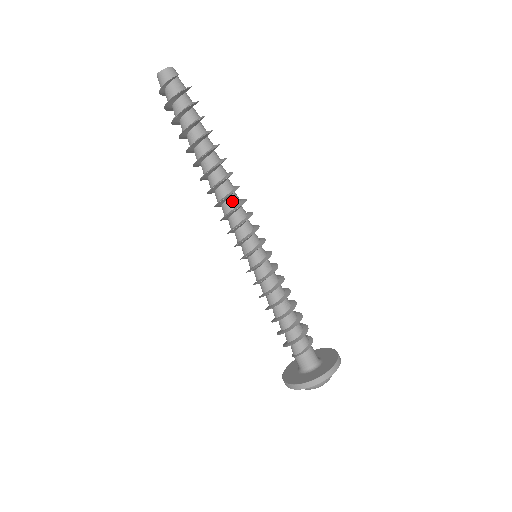
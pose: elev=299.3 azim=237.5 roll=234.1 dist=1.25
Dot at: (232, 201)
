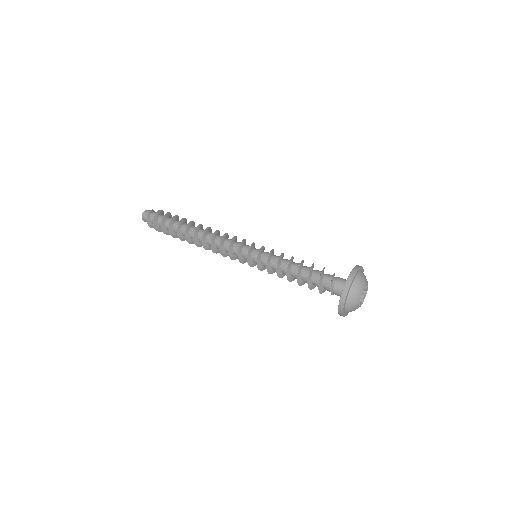
Dot at: (220, 236)
